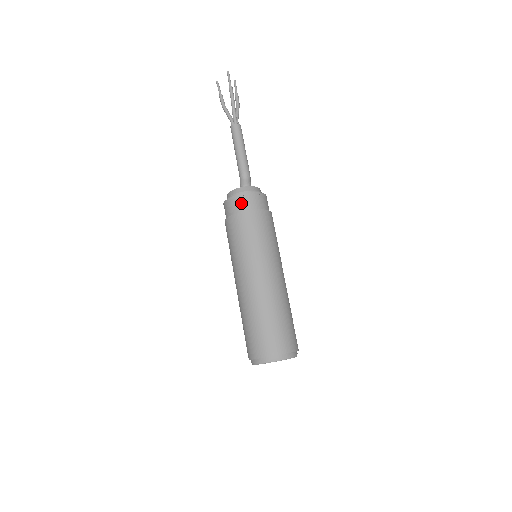
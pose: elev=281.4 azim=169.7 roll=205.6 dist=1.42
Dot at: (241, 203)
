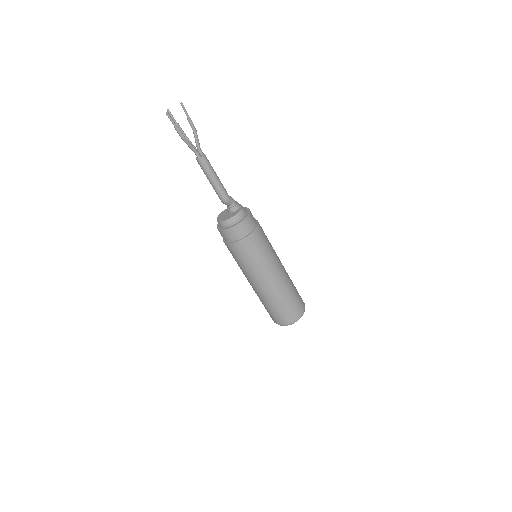
Dot at: (224, 236)
